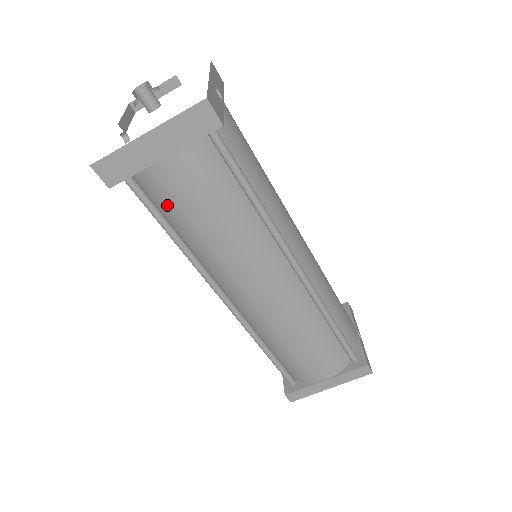
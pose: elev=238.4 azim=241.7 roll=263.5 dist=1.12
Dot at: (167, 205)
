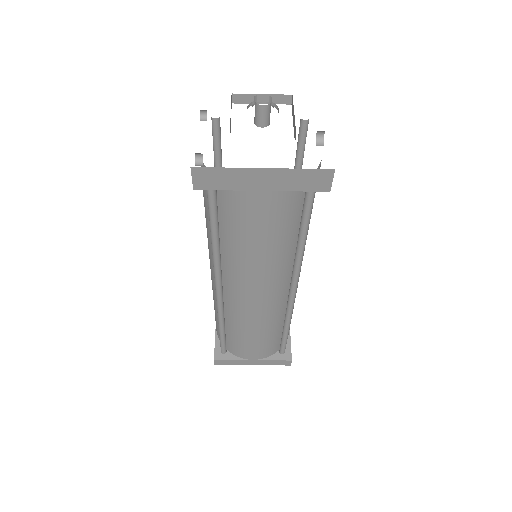
Dot at: (231, 216)
